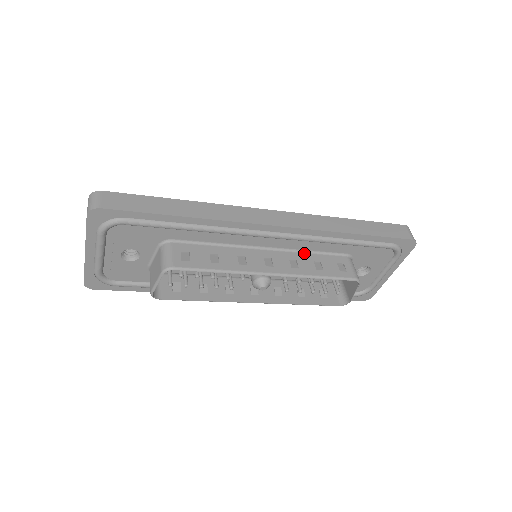
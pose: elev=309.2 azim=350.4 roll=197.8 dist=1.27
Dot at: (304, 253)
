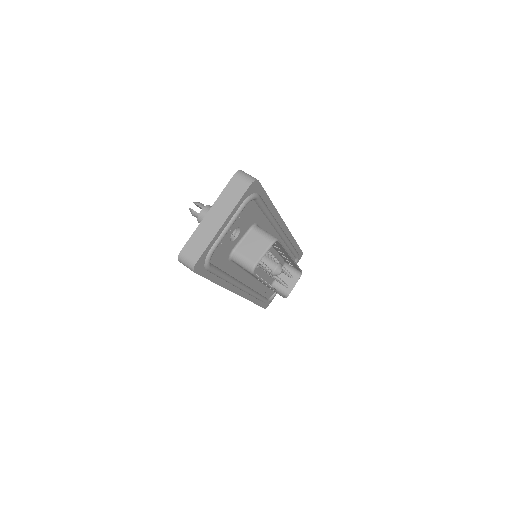
Dot at: occluded
